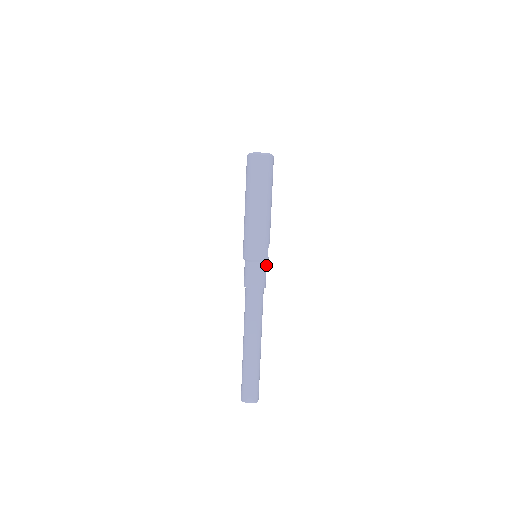
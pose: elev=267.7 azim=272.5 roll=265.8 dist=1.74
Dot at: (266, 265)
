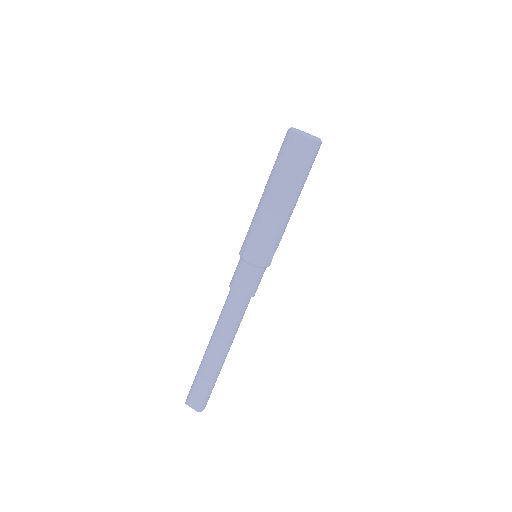
Dot at: (263, 272)
